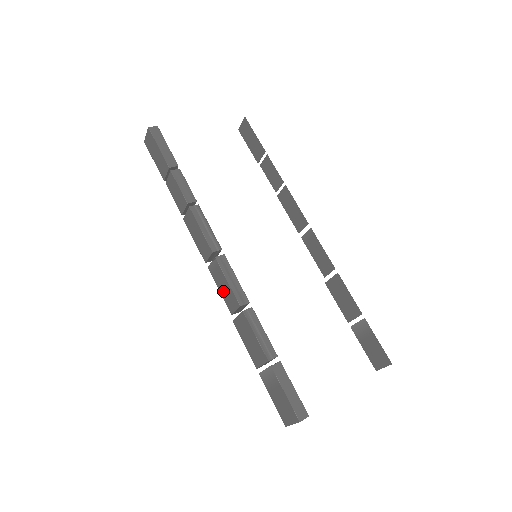
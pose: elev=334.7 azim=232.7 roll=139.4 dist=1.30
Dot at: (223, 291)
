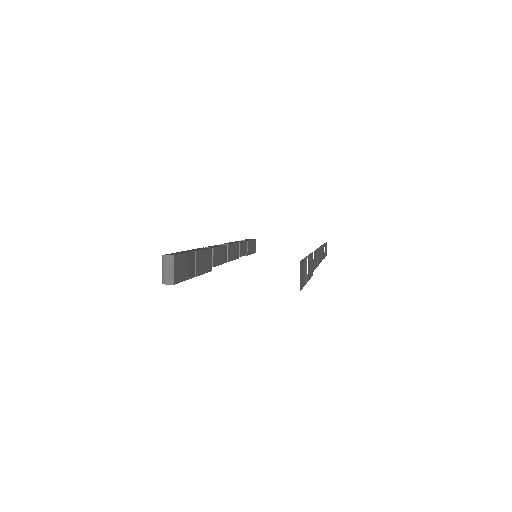
Dot at: occluded
